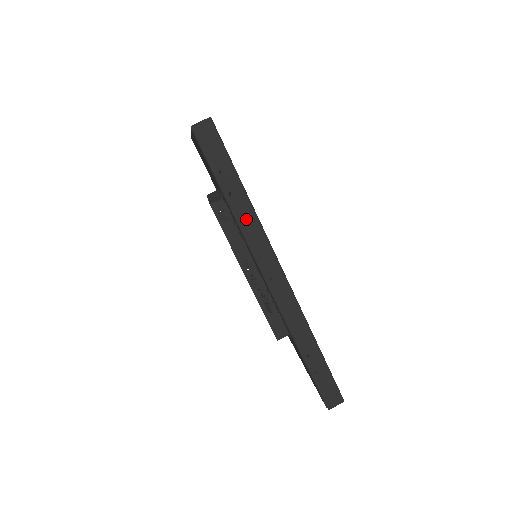
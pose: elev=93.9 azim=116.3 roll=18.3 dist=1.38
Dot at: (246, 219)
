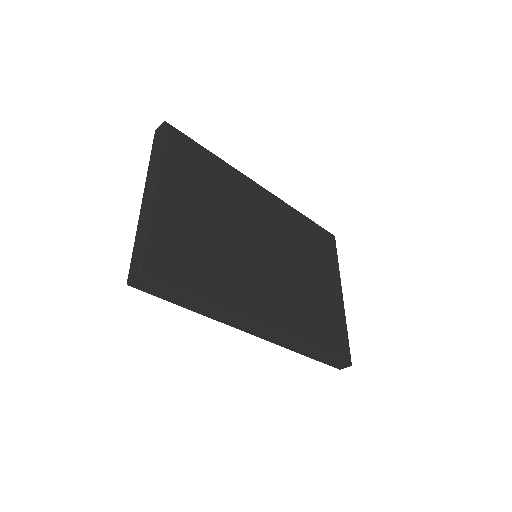
Dot at: (214, 315)
